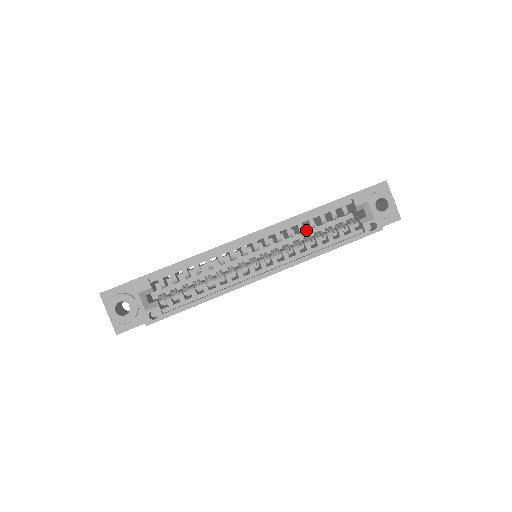
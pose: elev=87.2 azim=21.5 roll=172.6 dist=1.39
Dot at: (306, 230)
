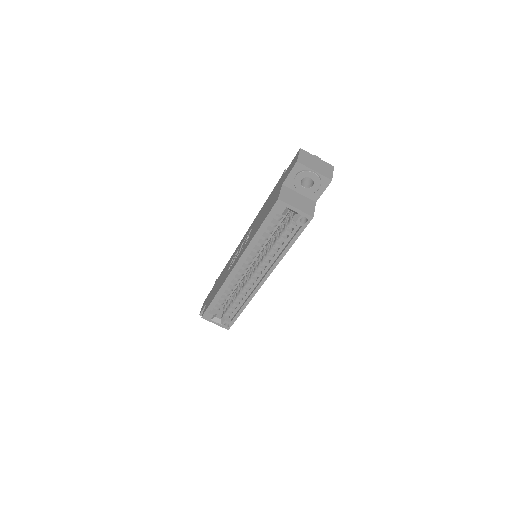
Dot at: occluded
